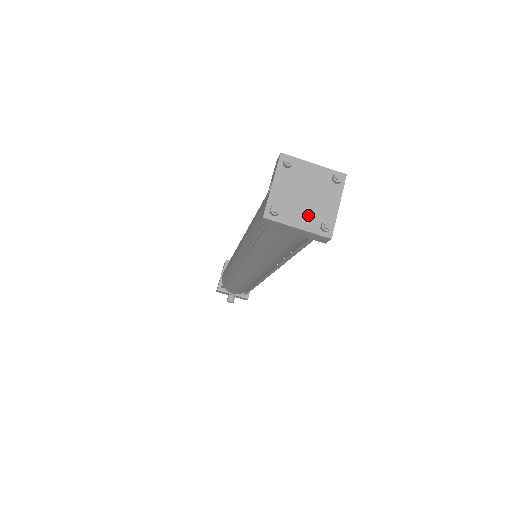
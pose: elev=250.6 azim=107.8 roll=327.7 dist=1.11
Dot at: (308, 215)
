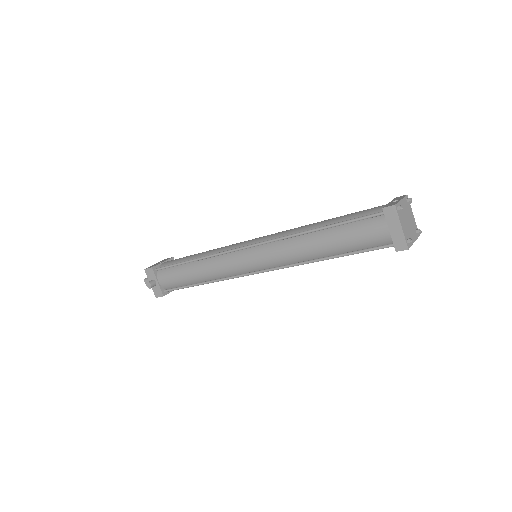
Dot at: (406, 229)
